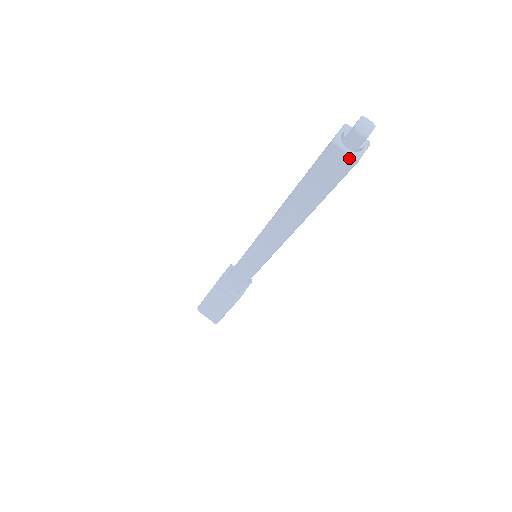
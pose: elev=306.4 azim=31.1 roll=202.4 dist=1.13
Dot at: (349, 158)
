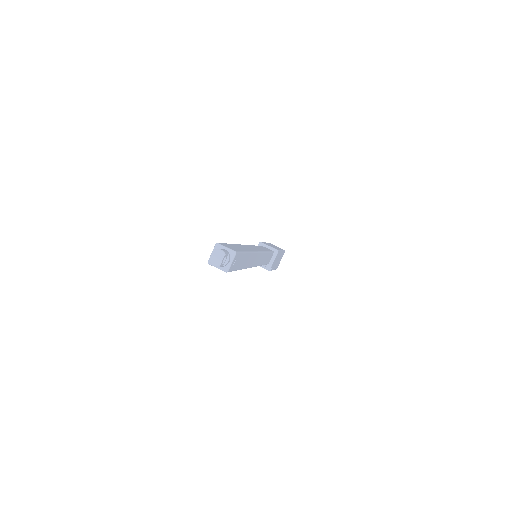
Dot at: (222, 270)
